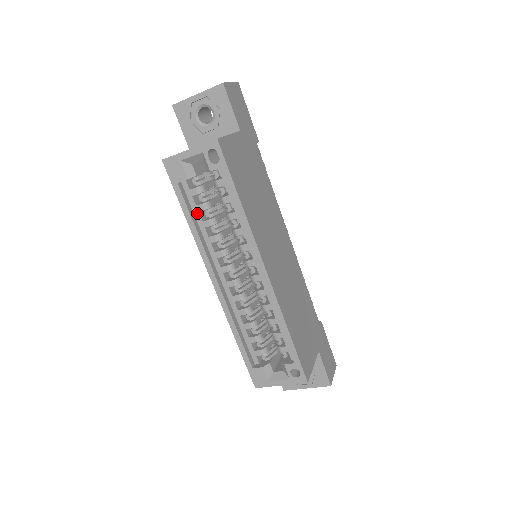
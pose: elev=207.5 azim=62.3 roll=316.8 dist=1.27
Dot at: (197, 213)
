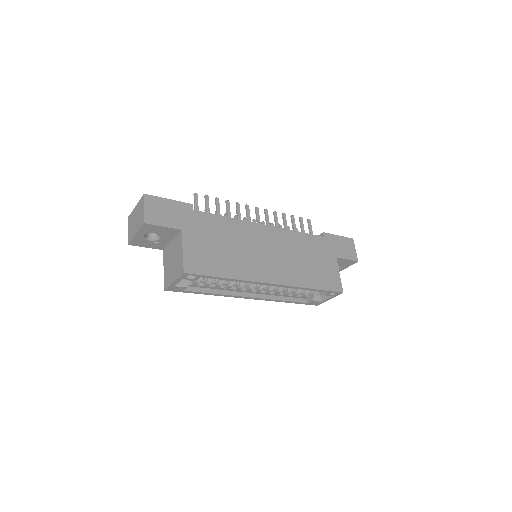
Dot at: (208, 287)
